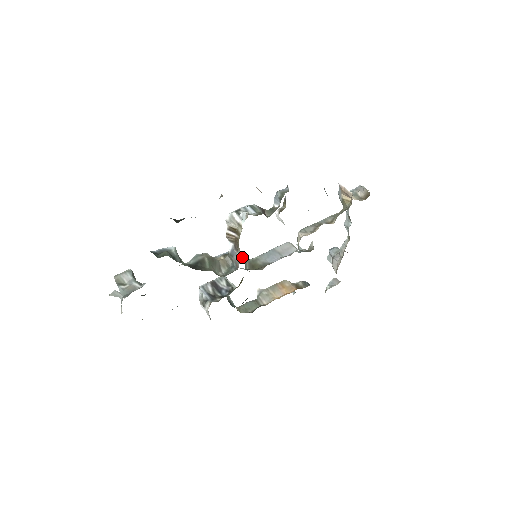
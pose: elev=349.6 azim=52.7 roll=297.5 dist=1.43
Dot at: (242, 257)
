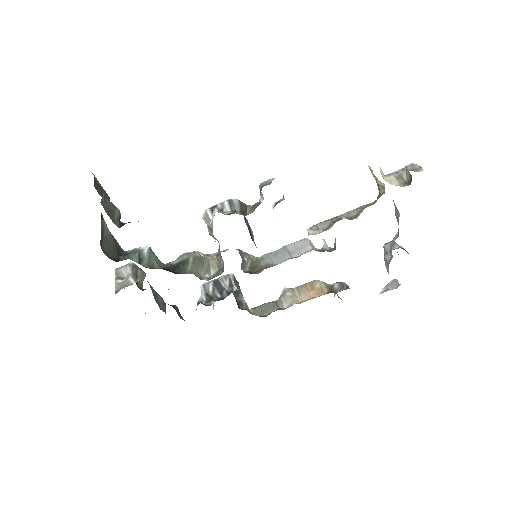
Dot at: (246, 255)
